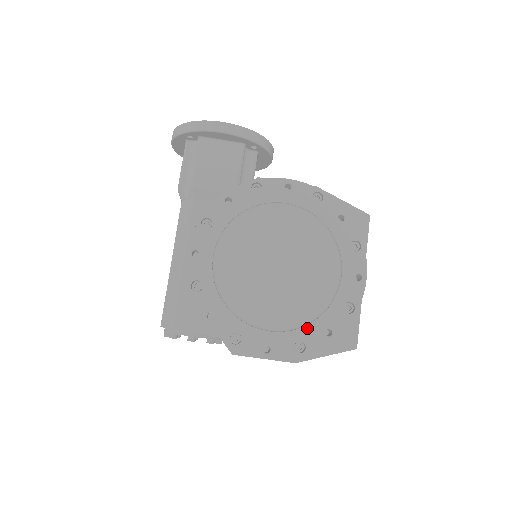
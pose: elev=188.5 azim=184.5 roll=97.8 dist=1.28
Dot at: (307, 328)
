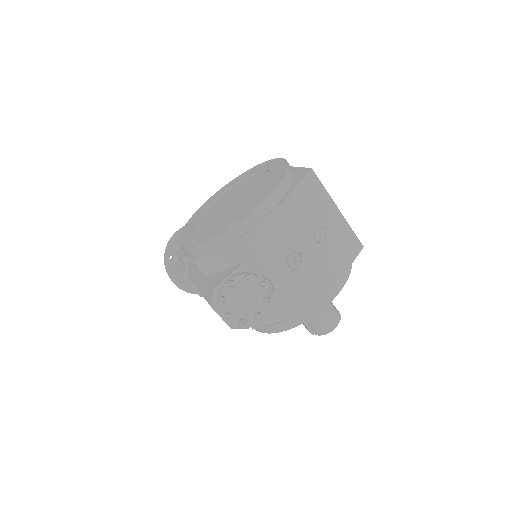
Dot at: (267, 187)
